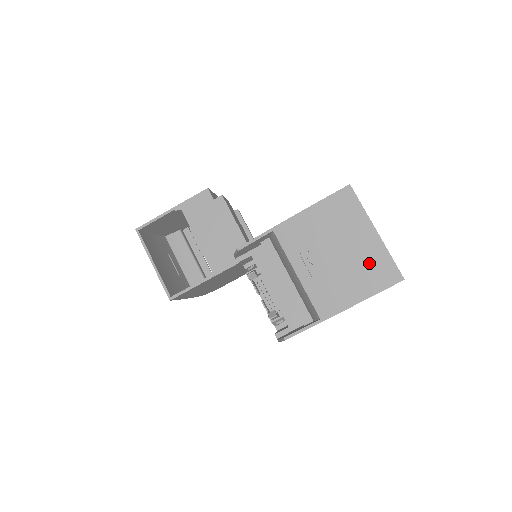
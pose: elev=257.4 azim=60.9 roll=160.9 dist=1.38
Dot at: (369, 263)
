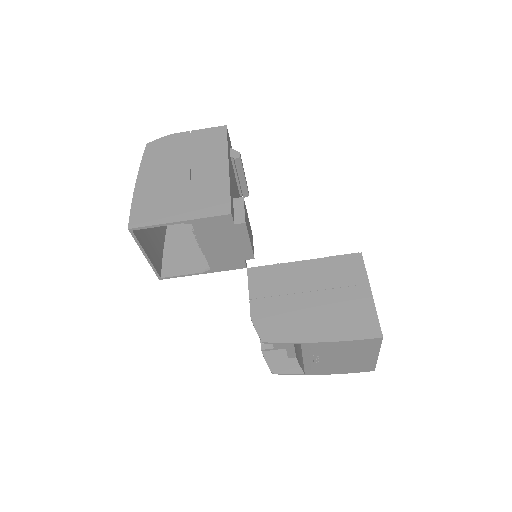
Dot at: (359, 365)
